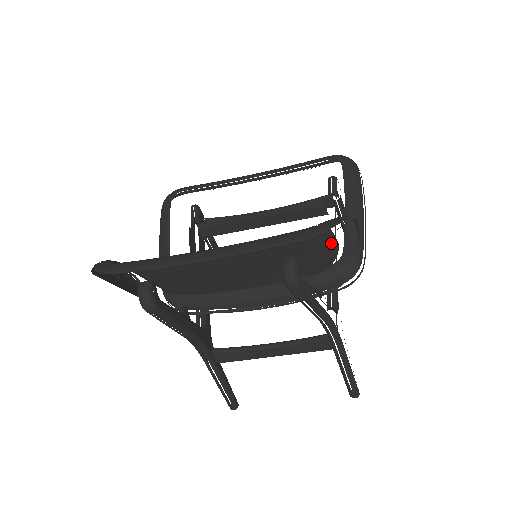
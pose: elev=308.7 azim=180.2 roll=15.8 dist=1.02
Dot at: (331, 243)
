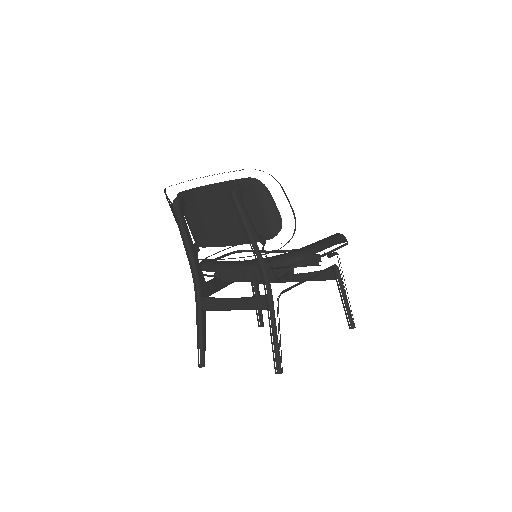
Dot at: (273, 207)
